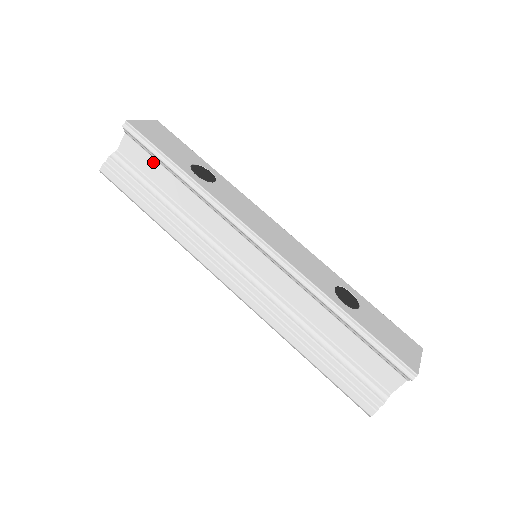
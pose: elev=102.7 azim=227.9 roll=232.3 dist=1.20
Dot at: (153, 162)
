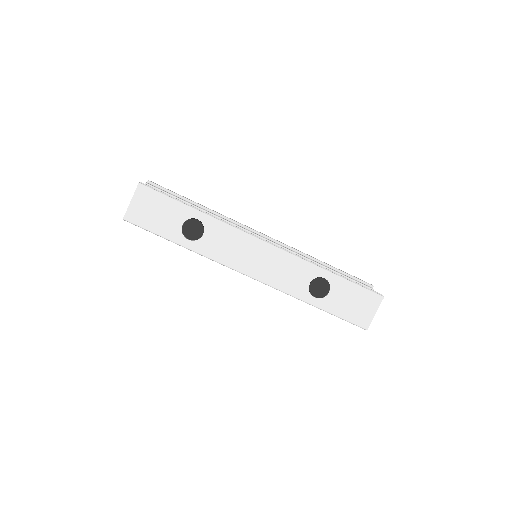
Dot at: occluded
